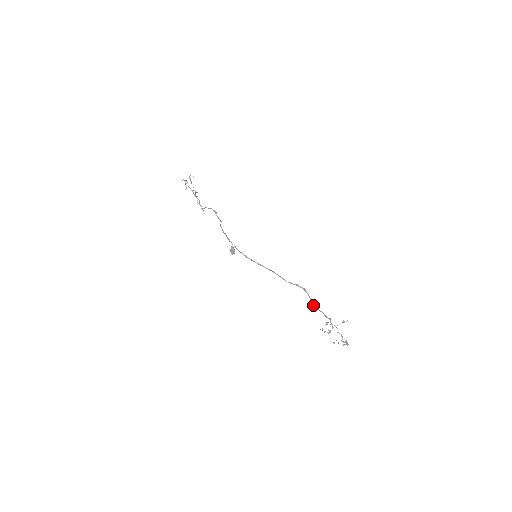
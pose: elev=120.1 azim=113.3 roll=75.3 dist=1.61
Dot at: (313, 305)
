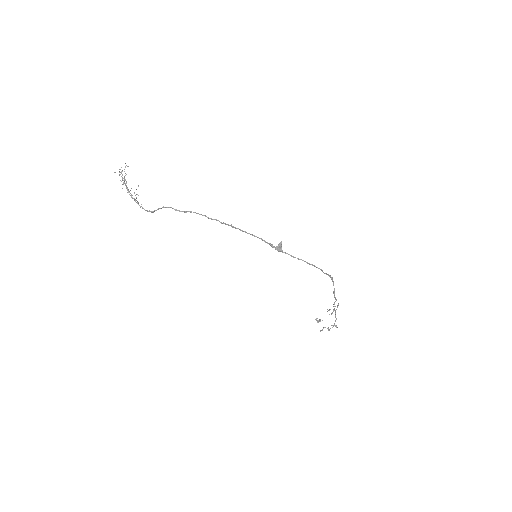
Dot at: (334, 293)
